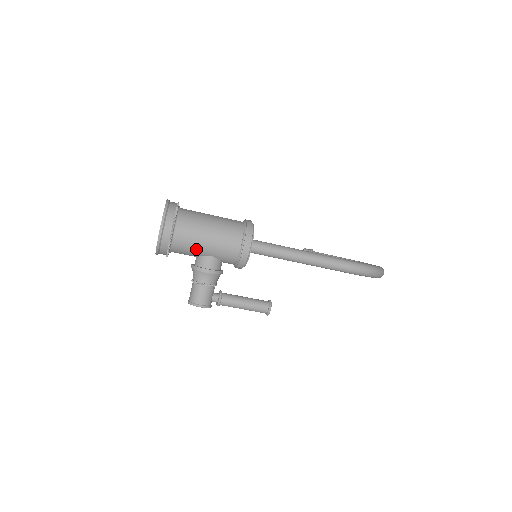
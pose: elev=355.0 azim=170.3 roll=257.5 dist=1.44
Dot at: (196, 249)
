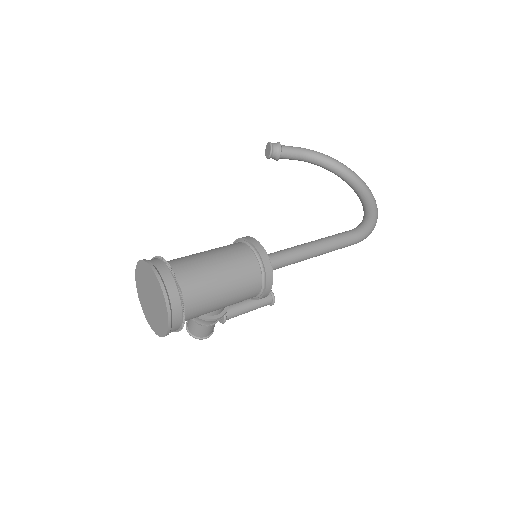
Dot at: occluded
